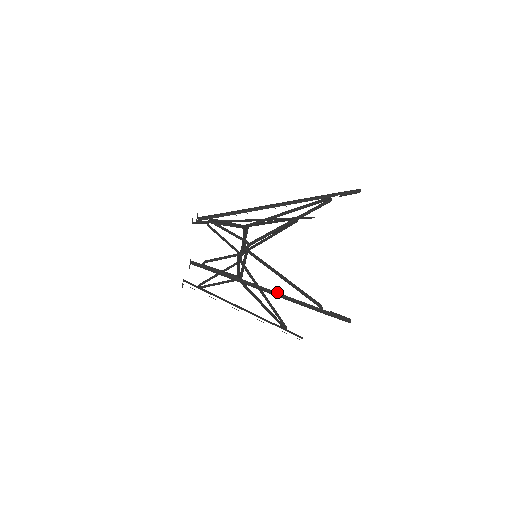
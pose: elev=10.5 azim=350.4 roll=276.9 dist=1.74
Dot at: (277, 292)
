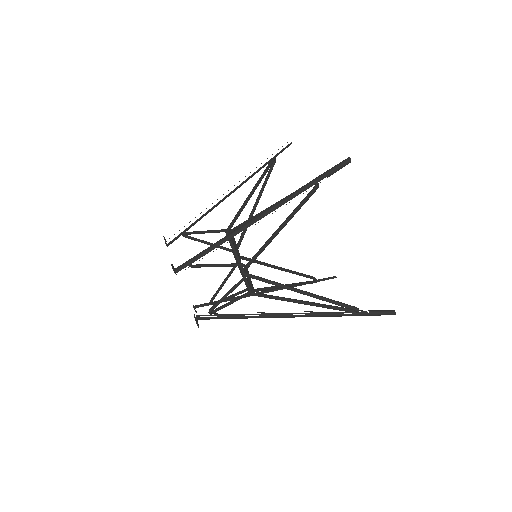
Dot at: occluded
